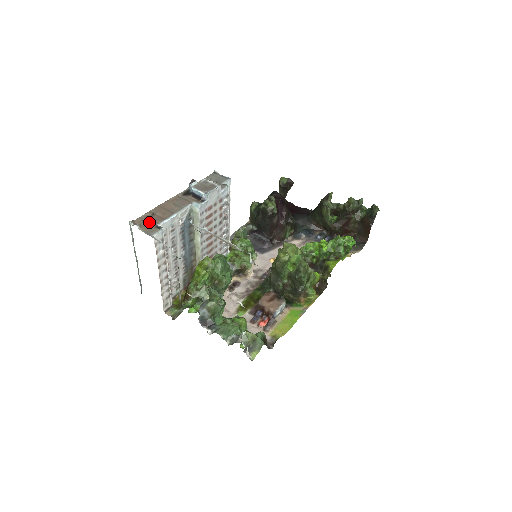
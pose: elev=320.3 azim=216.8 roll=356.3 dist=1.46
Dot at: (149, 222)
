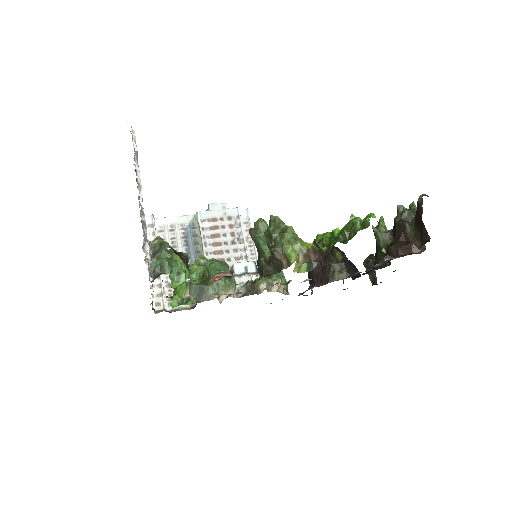
Dot at: occluded
